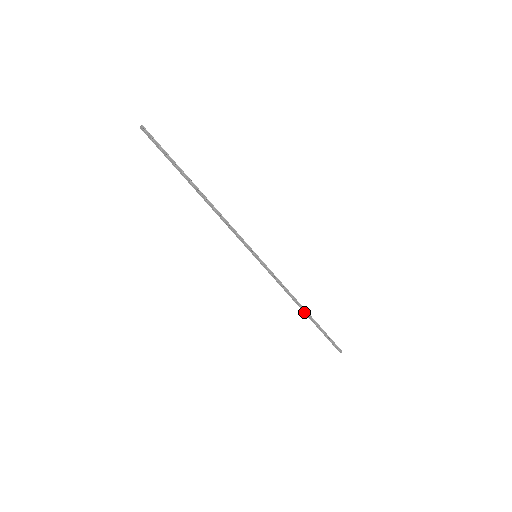
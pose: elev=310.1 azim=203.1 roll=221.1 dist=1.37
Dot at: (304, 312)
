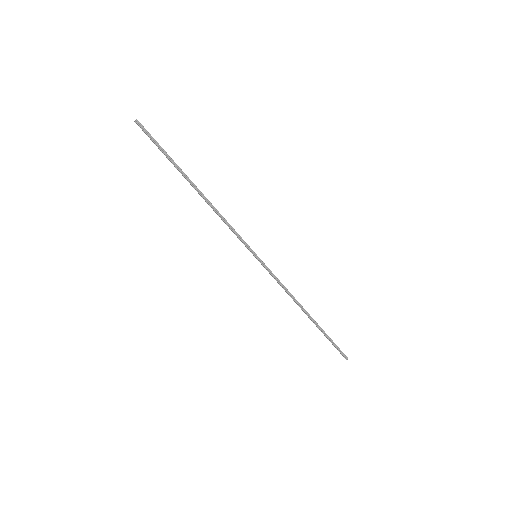
Dot at: occluded
